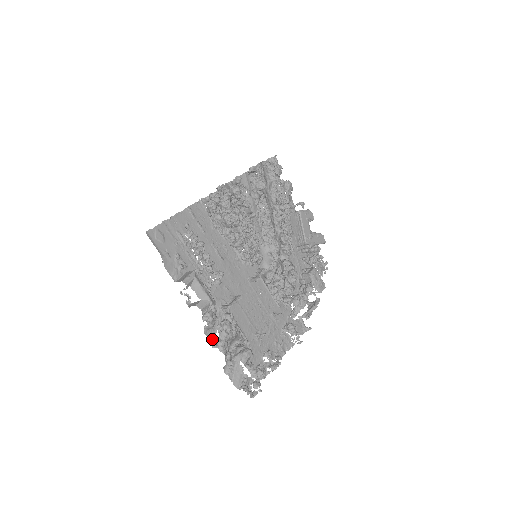
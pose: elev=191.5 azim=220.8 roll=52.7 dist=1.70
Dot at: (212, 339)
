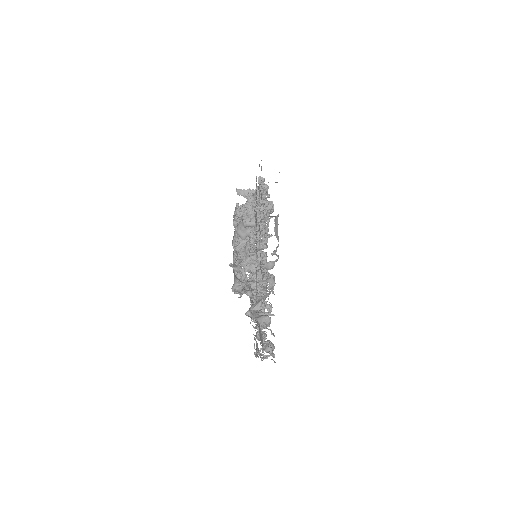
Dot at: occluded
